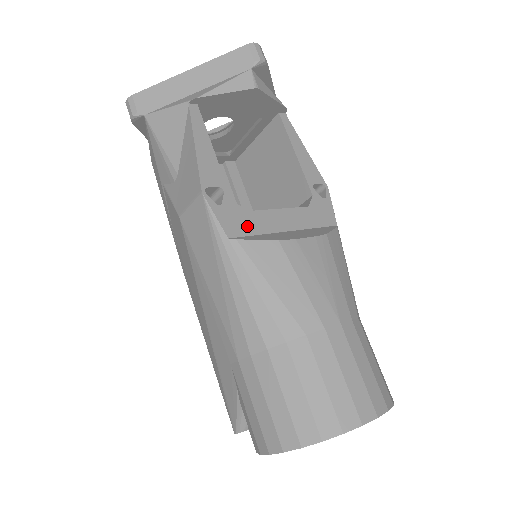
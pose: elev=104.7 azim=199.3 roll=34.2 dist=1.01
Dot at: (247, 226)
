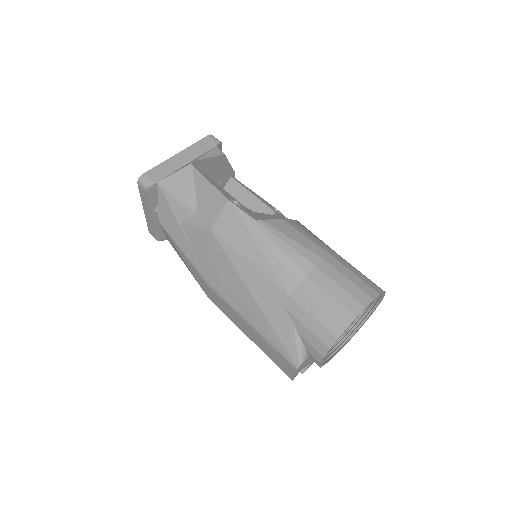
Dot at: (259, 218)
